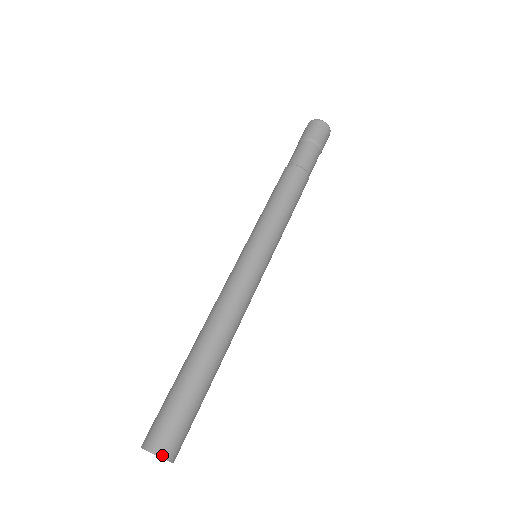
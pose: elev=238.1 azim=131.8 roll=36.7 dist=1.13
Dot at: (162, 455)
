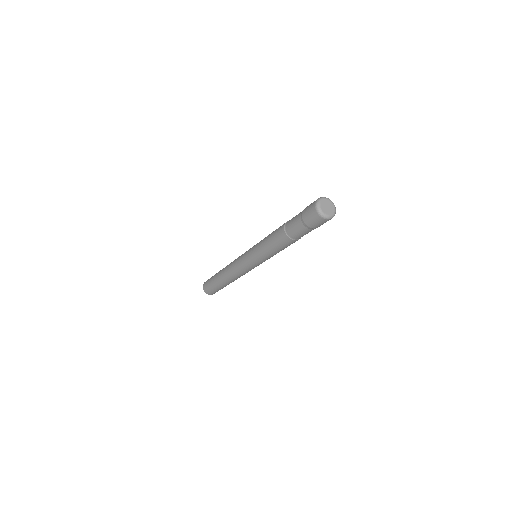
Dot at: (209, 294)
